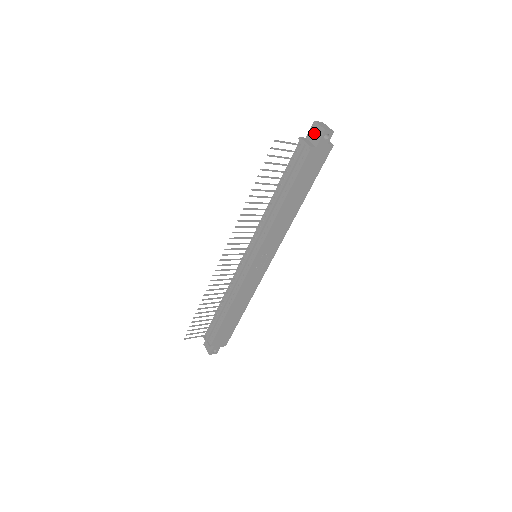
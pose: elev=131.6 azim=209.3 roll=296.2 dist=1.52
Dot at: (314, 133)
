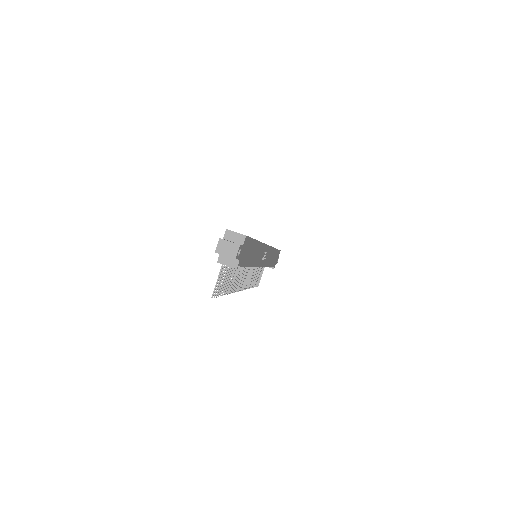
Dot at: occluded
